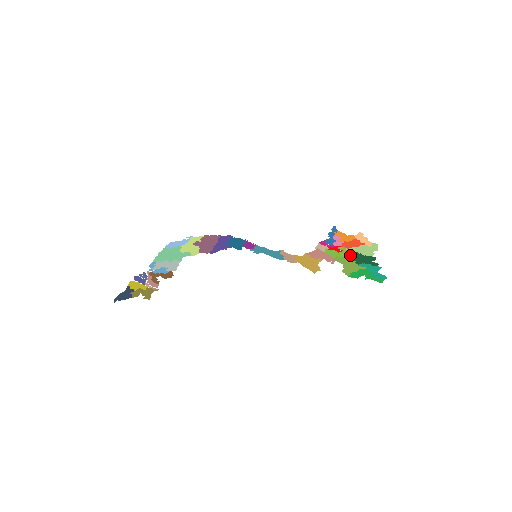
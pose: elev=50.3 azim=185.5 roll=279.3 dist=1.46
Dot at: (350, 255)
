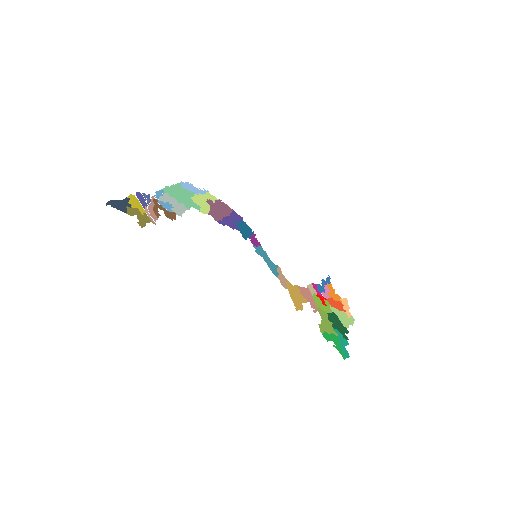
Dot at: (331, 314)
